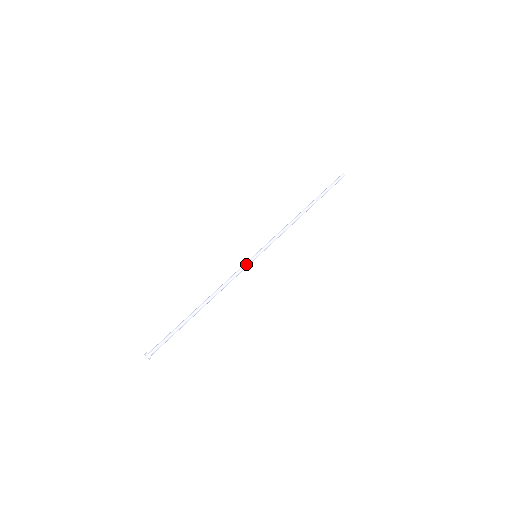
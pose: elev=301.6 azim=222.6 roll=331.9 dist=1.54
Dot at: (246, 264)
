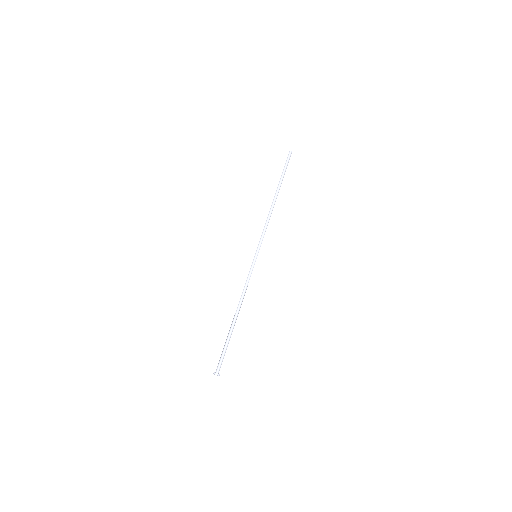
Dot at: (251, 266)
